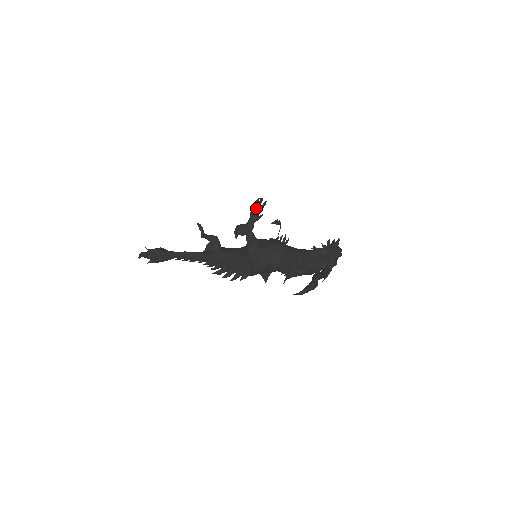
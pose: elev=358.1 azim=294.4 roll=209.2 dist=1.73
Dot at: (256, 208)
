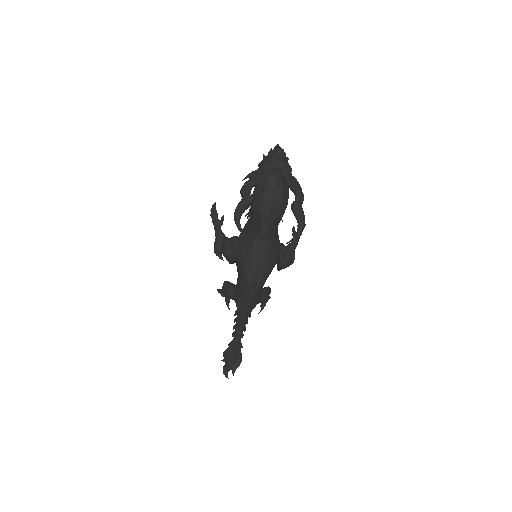
Dot at: (212, 217)
